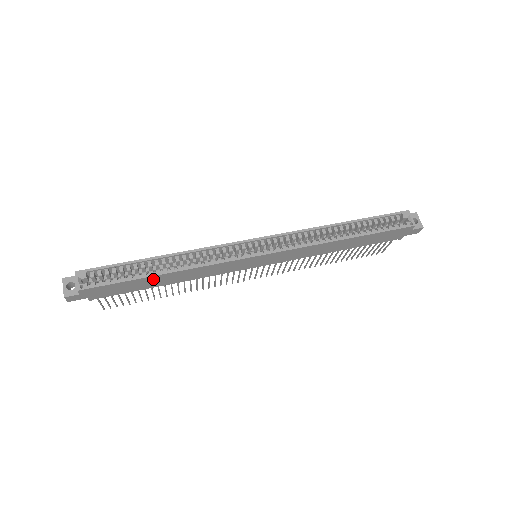
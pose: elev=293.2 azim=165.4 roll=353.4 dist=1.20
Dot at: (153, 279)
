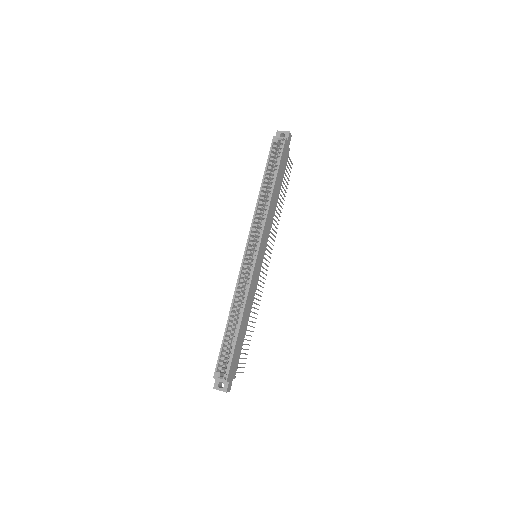
Dot at: (241, 331)
